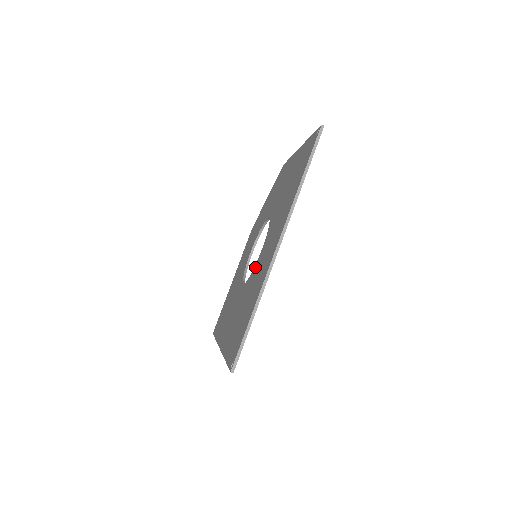
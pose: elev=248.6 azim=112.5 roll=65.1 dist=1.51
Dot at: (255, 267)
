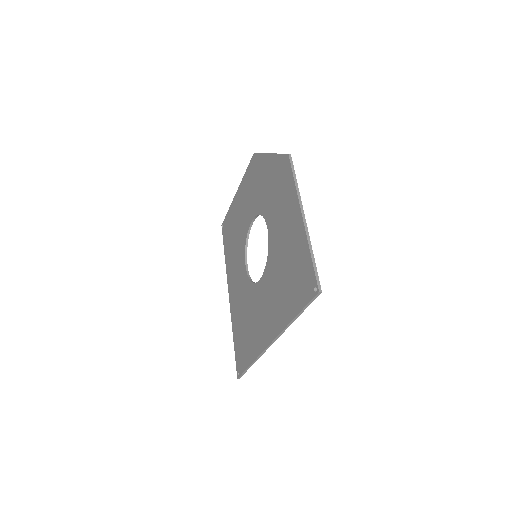
Dot at: (254, 289)
